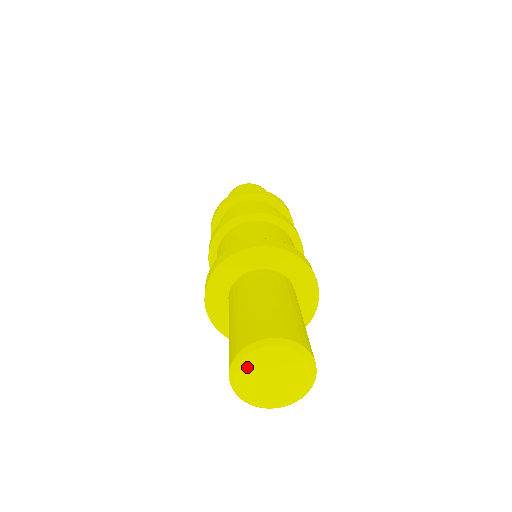
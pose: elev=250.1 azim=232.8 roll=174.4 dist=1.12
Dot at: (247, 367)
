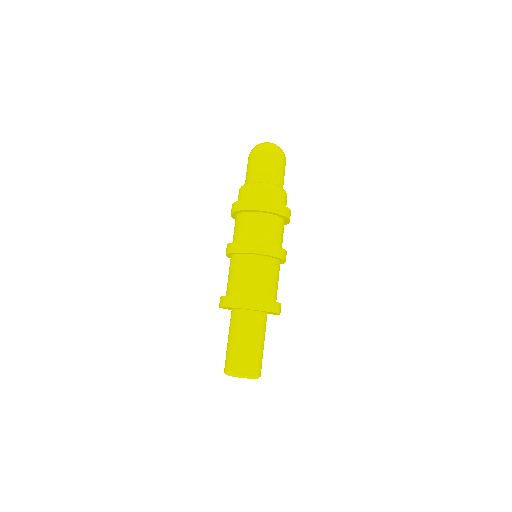
Dot at: (238, 377)
